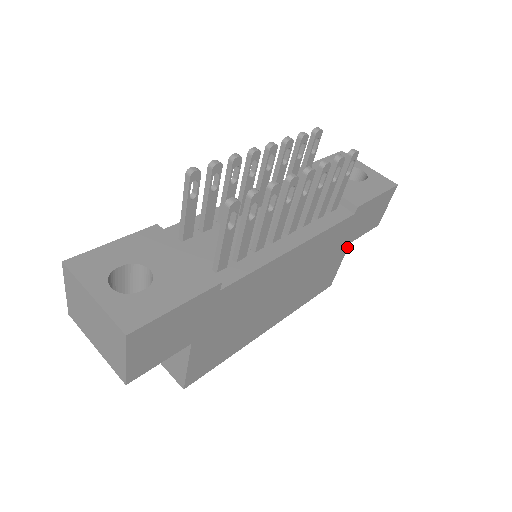
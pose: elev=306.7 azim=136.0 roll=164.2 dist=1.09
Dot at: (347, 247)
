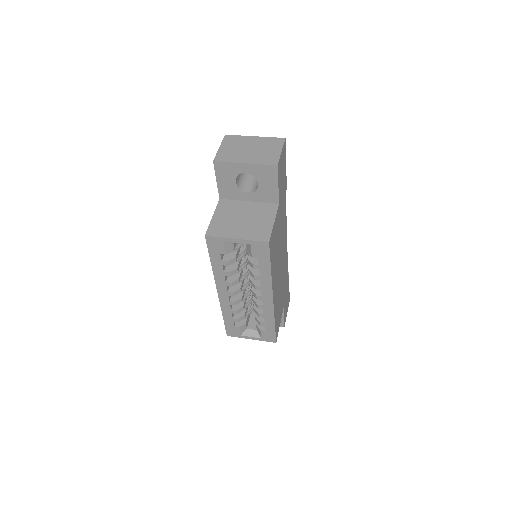
Dot at: occluded
